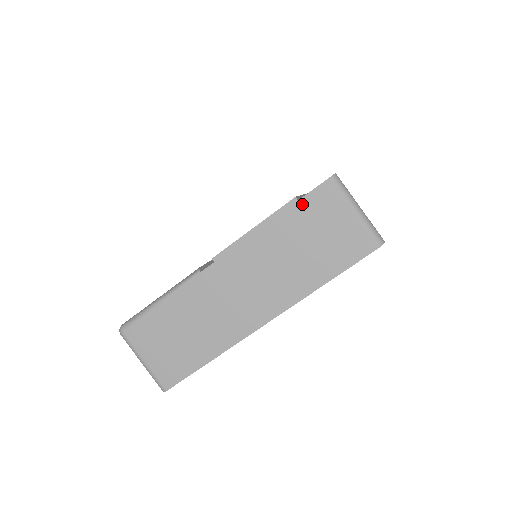
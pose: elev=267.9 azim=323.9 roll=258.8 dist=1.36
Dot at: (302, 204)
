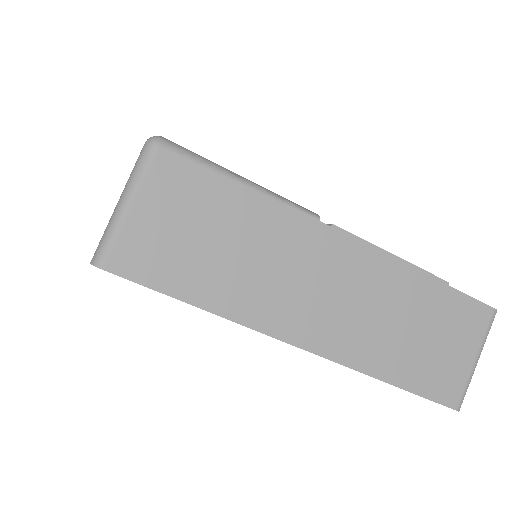
Dot at: (458, 297)
